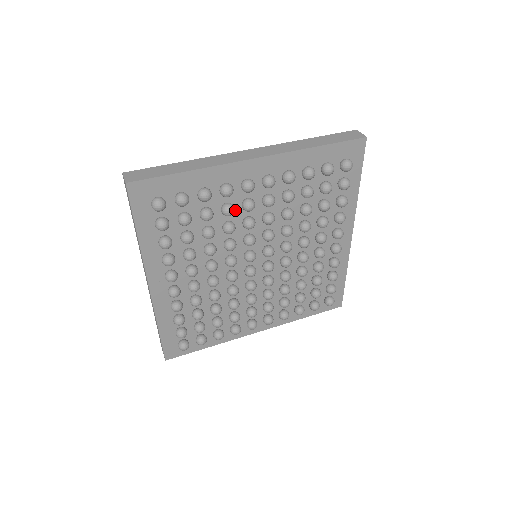
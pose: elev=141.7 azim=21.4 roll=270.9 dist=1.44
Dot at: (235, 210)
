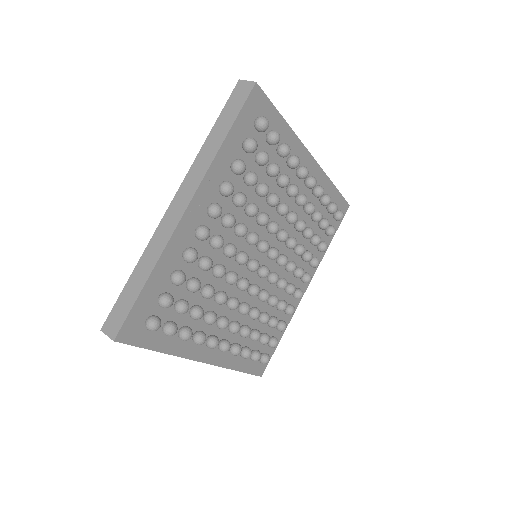
Dot at: (280, 189)
